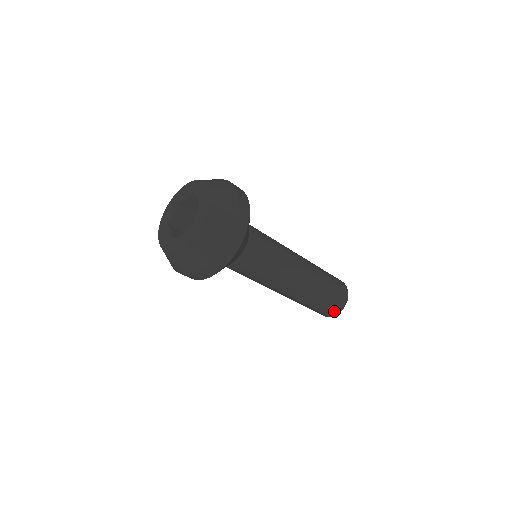
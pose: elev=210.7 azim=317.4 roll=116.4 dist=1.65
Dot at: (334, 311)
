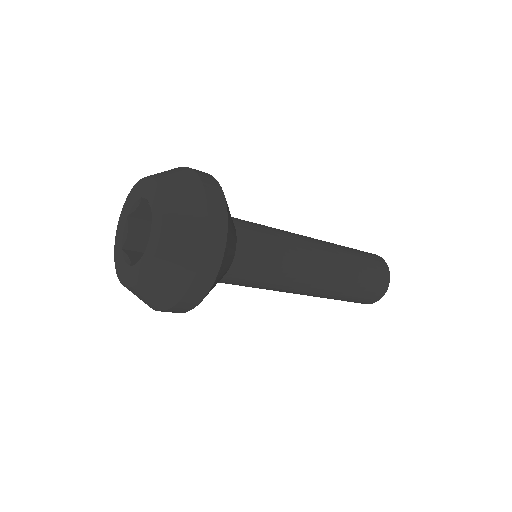
Dot at: occluded
